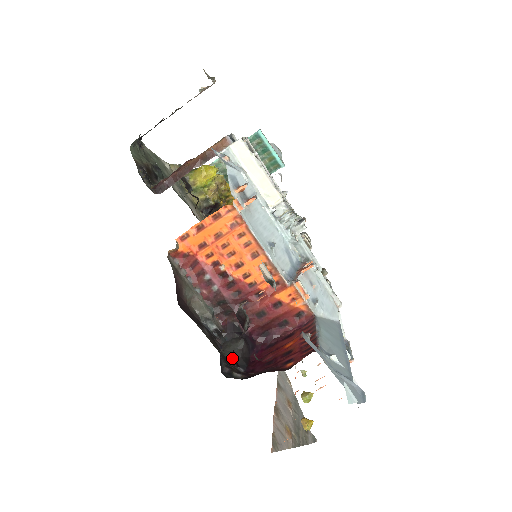
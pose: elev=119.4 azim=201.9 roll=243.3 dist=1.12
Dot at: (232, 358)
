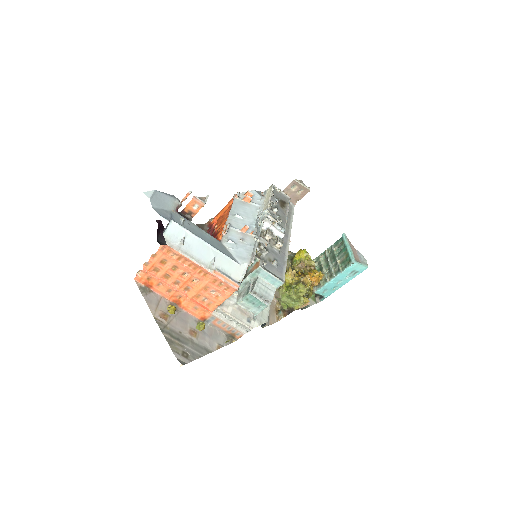
Dot at: occluded
